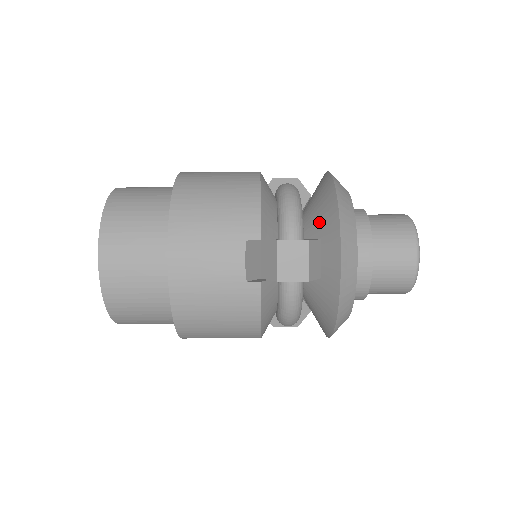
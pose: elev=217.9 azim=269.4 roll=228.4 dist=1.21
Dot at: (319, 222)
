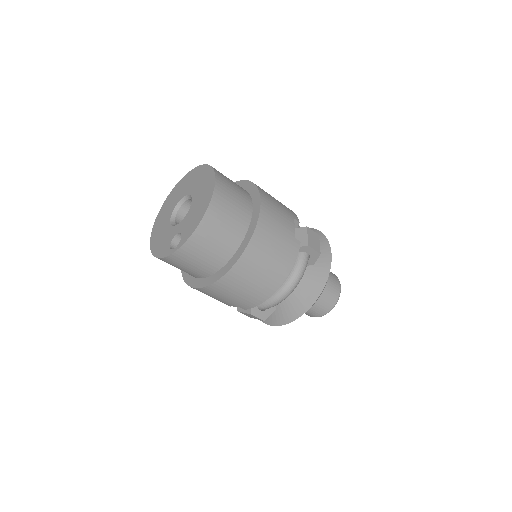
Dot at: occluded
